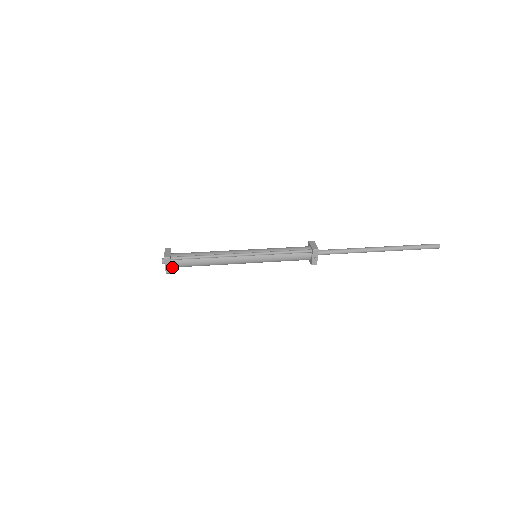
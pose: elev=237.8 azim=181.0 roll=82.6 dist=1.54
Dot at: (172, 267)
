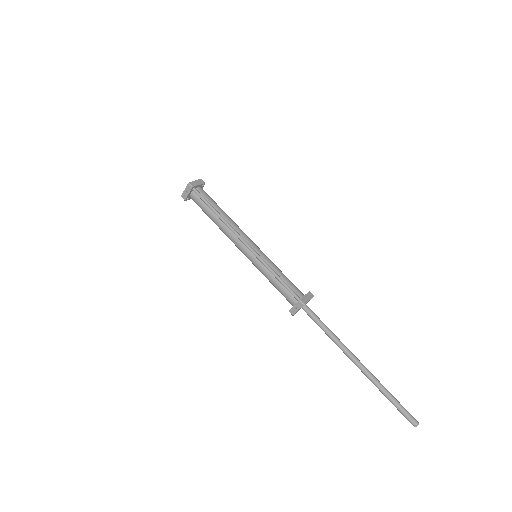
Dot at: (190, 197)
